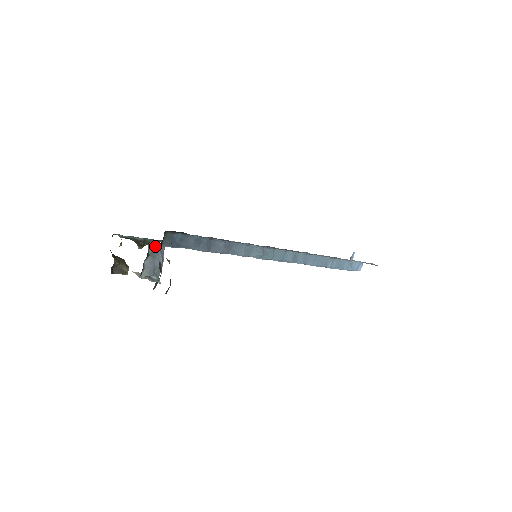
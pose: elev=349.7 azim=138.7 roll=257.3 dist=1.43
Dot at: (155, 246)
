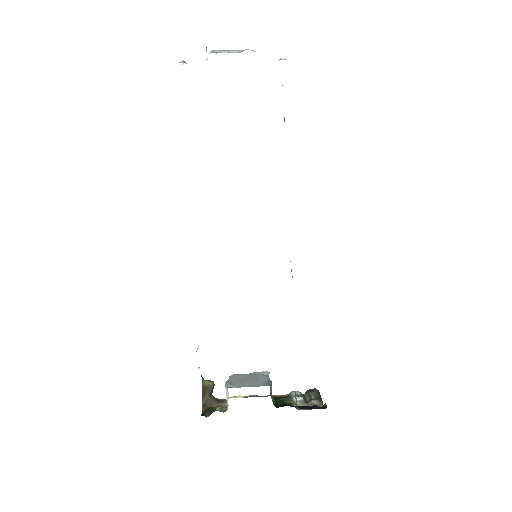
Dot at: occluded
